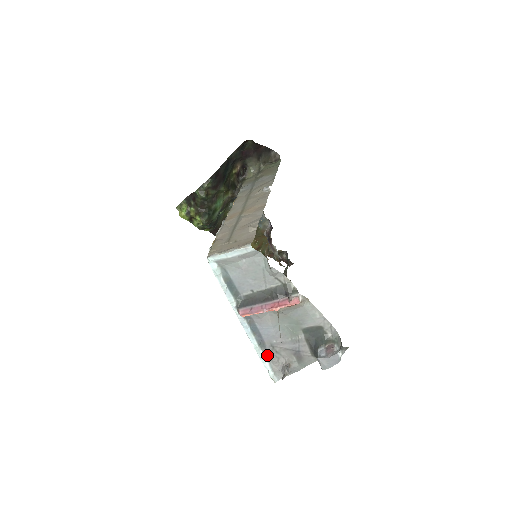
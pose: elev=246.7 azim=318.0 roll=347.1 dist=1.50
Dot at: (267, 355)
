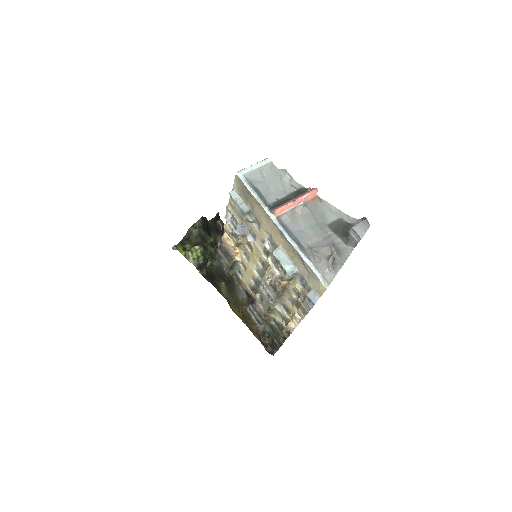
Dot at: (309, 257)
